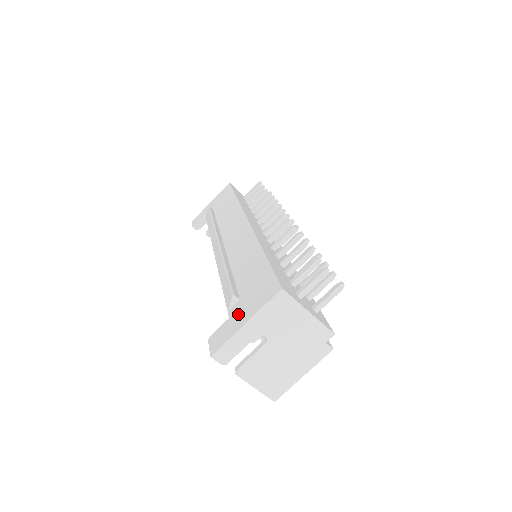
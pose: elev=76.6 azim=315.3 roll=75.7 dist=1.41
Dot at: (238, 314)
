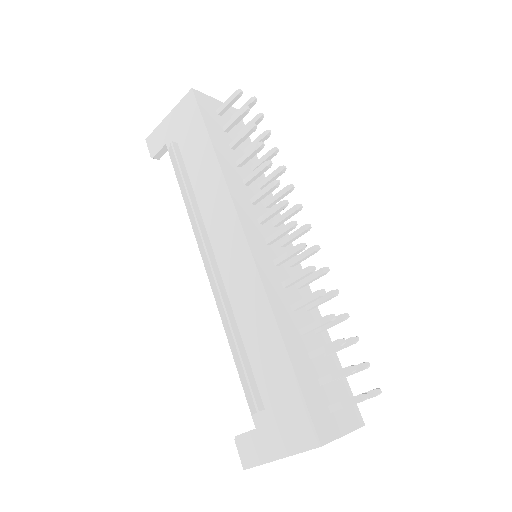
Dot at: (267, 435)
